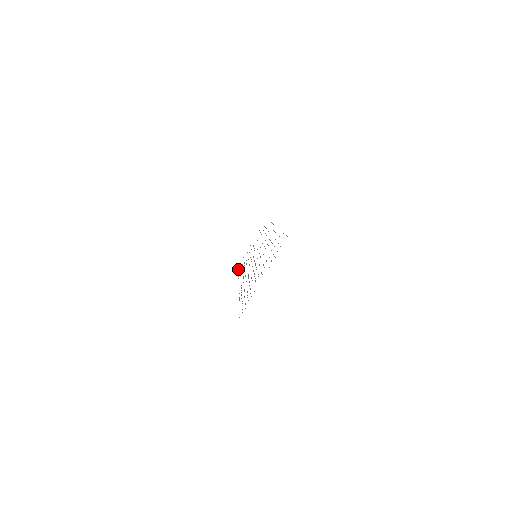
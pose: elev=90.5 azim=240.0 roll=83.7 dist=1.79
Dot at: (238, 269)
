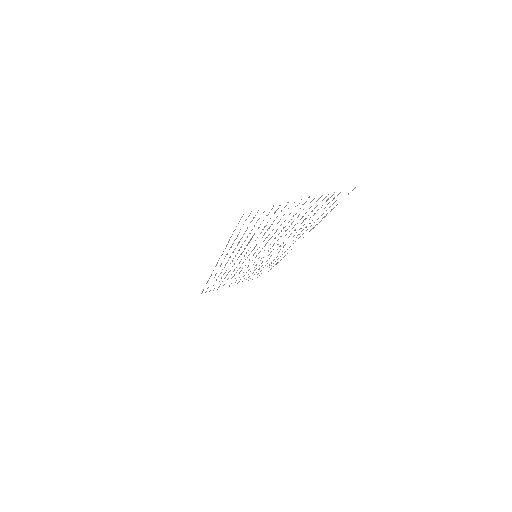
Dot at: (203, 289)
